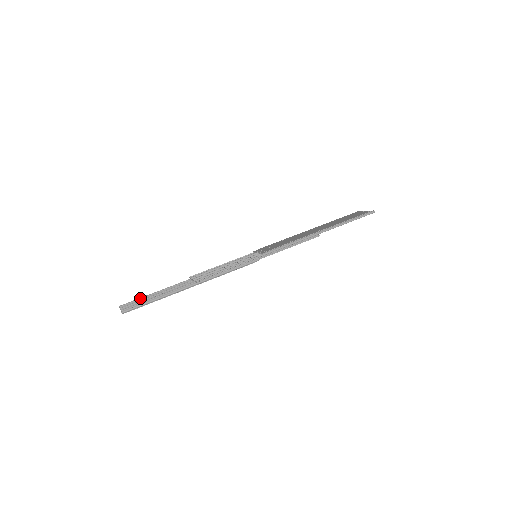
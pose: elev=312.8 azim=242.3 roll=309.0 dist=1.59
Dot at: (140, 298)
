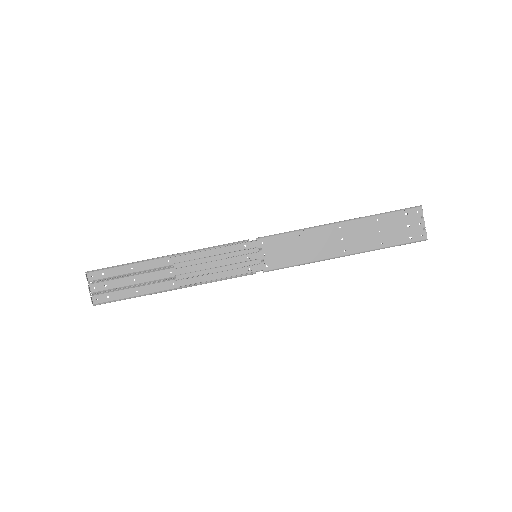
Dot at: (110, 267)
